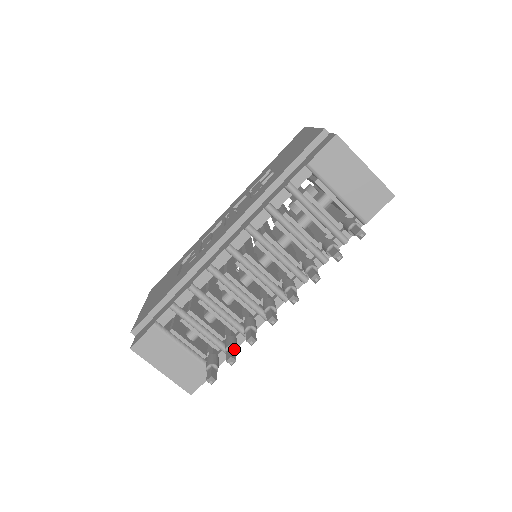
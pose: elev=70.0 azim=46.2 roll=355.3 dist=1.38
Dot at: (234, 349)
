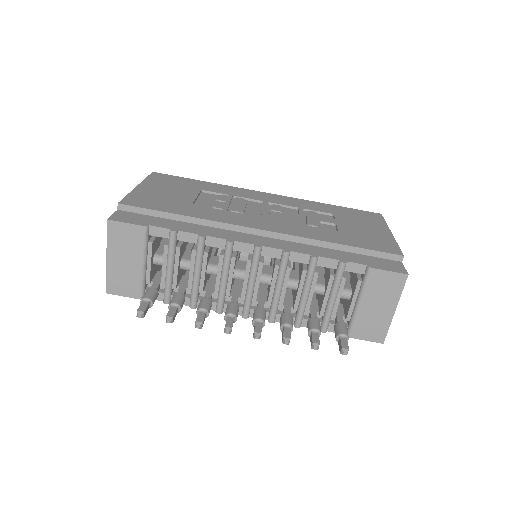
Dot at: (178, 310)
